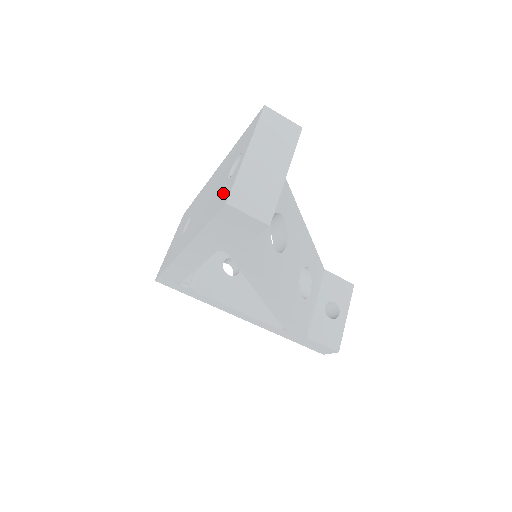
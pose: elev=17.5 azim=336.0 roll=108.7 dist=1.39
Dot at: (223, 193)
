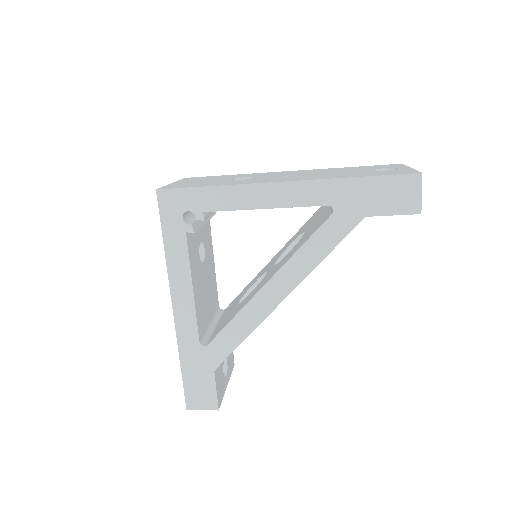
Dot at: (390, 172)
